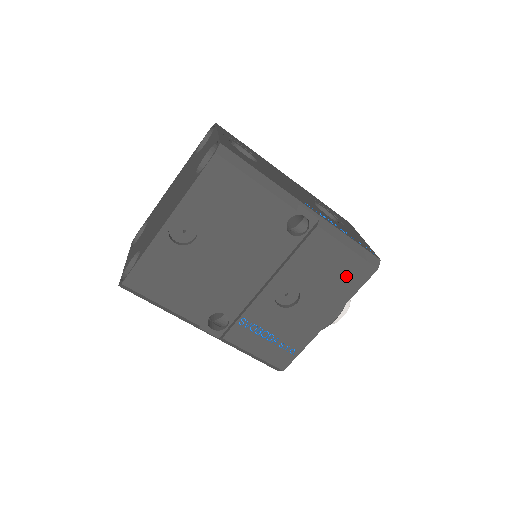
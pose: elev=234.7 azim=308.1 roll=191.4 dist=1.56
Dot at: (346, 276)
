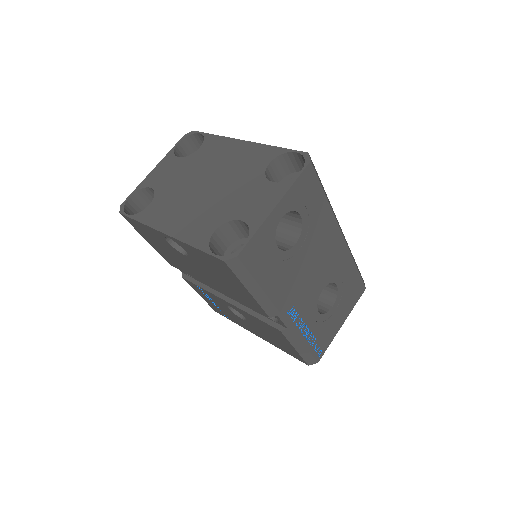
Dot at: (284, 347)
